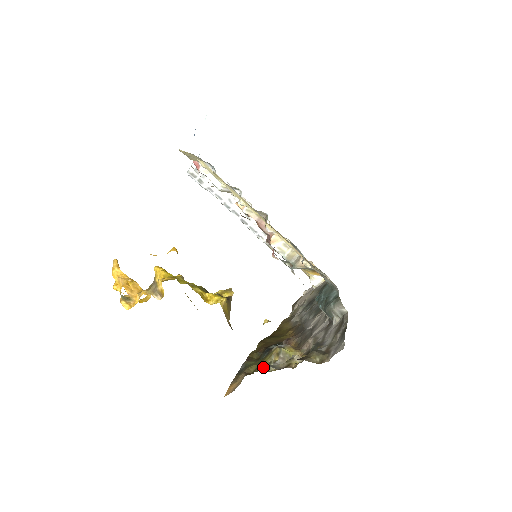
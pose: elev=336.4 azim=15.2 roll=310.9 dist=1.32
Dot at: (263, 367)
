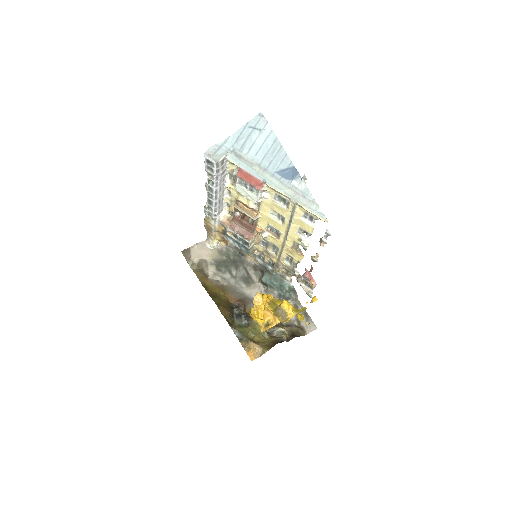
Dot at: (262, 336)
